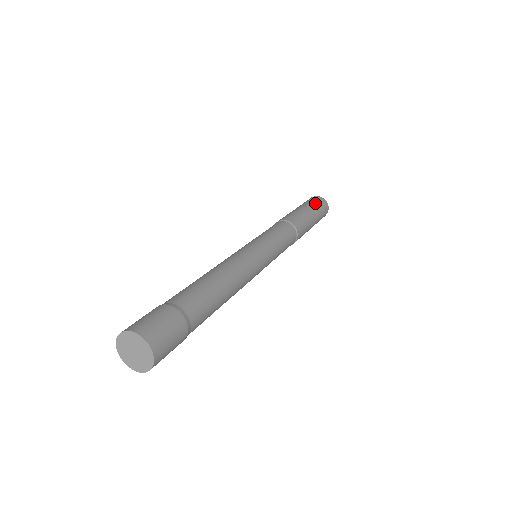
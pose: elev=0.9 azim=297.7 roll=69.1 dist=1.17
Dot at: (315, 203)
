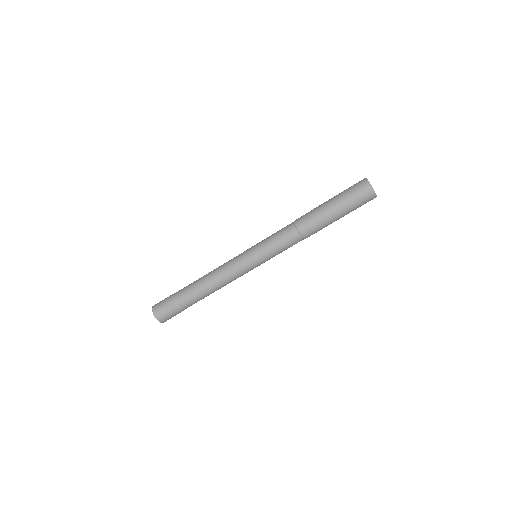
Dot at: (352, 198)
